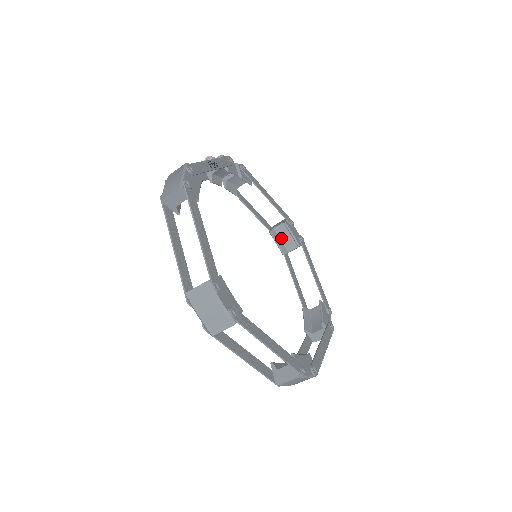
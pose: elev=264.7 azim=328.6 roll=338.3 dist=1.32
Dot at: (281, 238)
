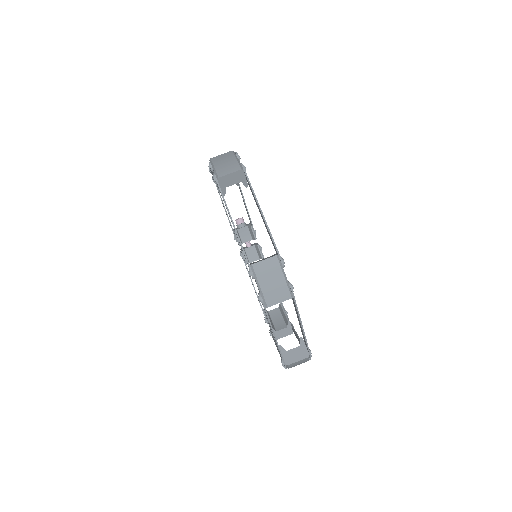
Dot at: (273, 320)
